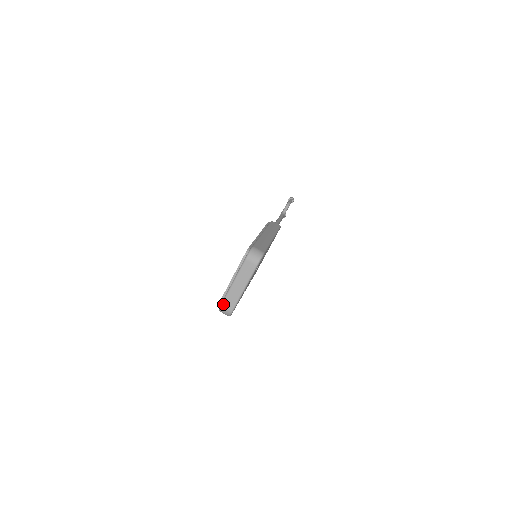
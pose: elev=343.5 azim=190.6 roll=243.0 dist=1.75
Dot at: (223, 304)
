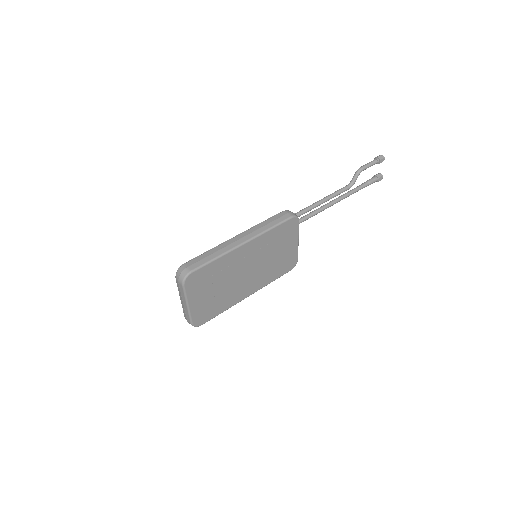
Dot at: (184, 316)
